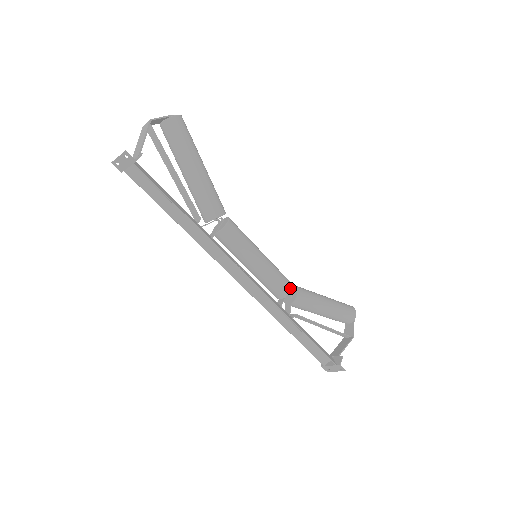
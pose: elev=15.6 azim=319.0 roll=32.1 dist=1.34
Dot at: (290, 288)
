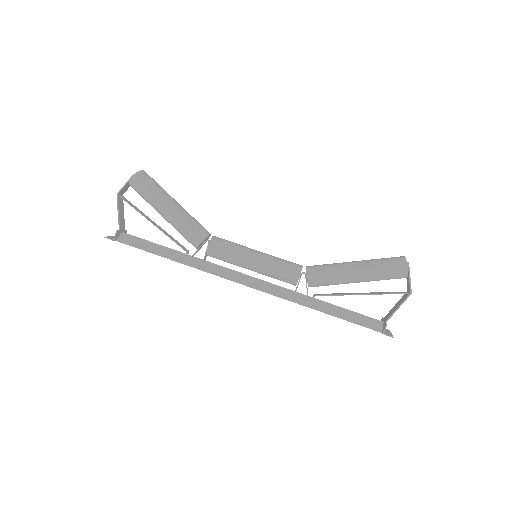
Dot at: (296, 277)
